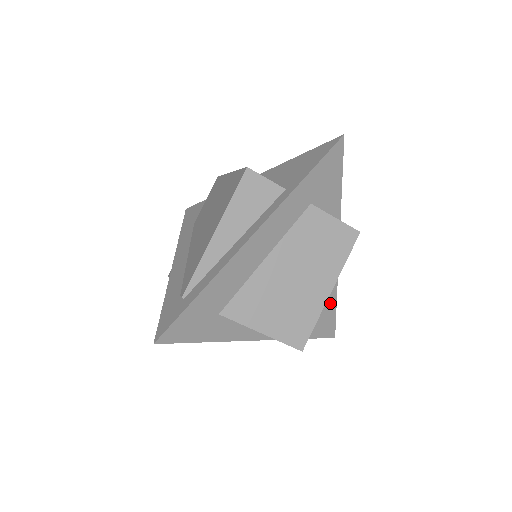
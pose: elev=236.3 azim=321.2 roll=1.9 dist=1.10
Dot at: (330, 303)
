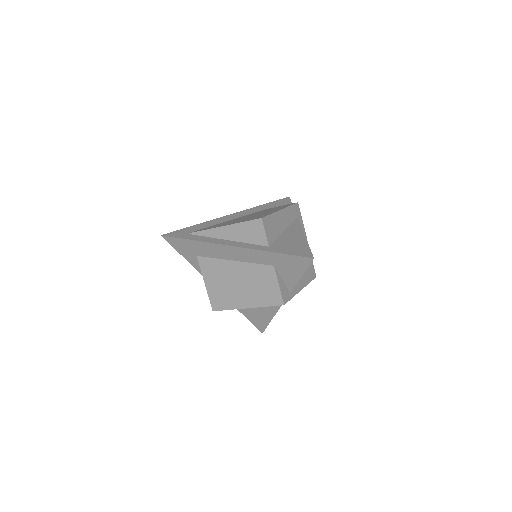
Dot at: (267, 316)
